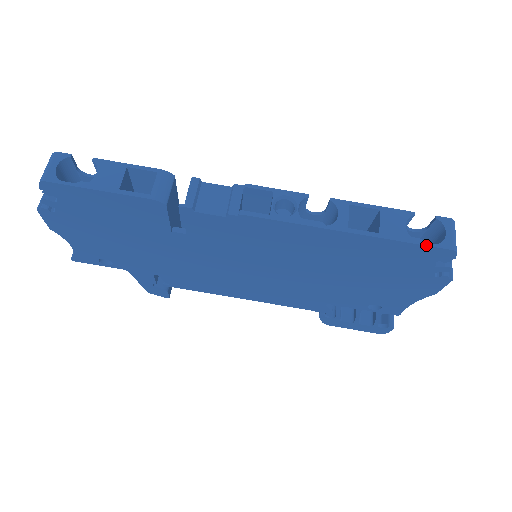
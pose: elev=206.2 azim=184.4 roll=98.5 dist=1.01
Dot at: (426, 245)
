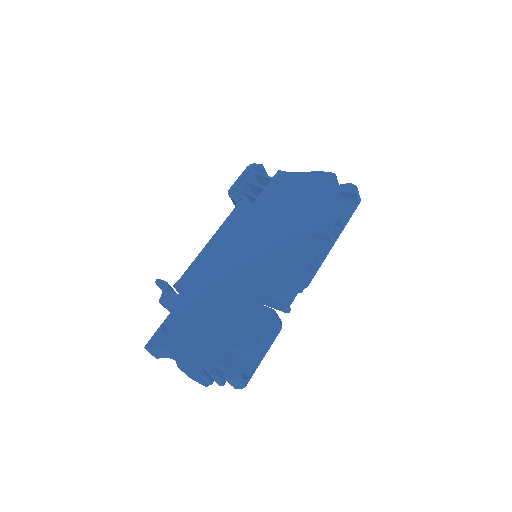
Dot at: occluded
